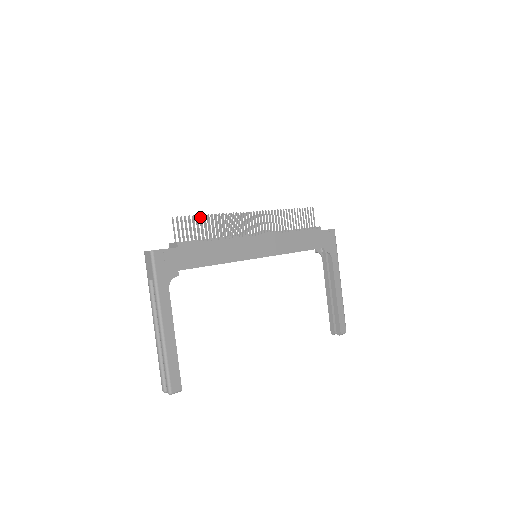
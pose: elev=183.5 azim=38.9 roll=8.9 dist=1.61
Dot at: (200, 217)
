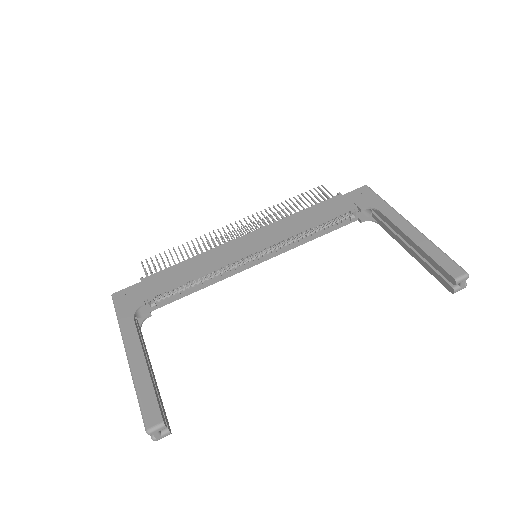
Dot at: (169, 252)
